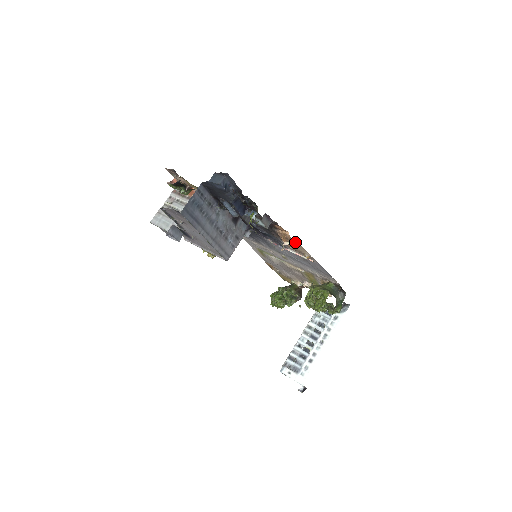
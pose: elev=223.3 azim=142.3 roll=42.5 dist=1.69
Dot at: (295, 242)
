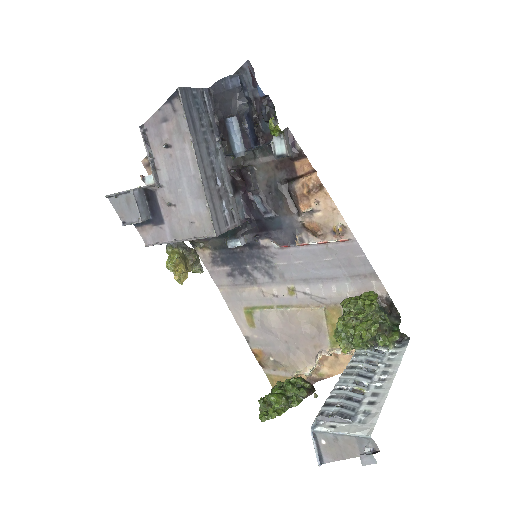
Dot at: (323, 195)
